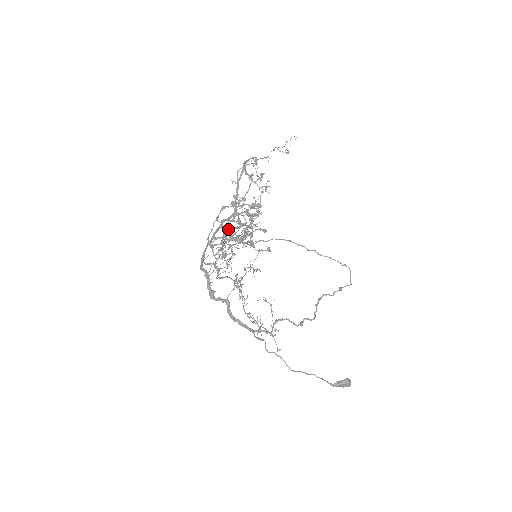
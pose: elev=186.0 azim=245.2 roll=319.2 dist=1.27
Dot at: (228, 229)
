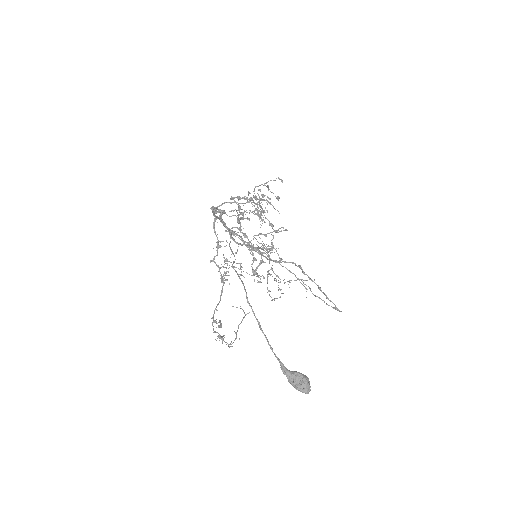
Dot at: (247, 218)
